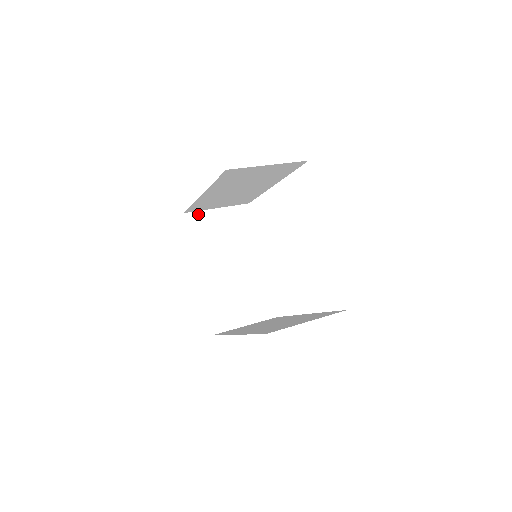
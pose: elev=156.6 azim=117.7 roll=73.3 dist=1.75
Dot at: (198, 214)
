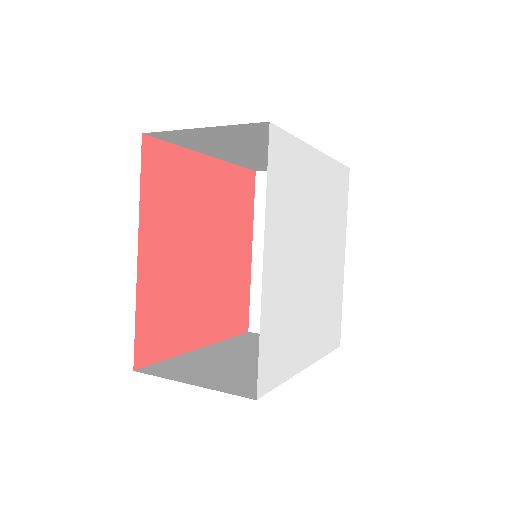
Dot at: occluded
